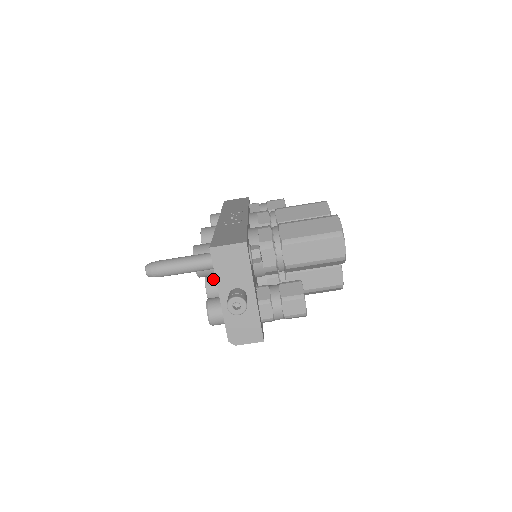
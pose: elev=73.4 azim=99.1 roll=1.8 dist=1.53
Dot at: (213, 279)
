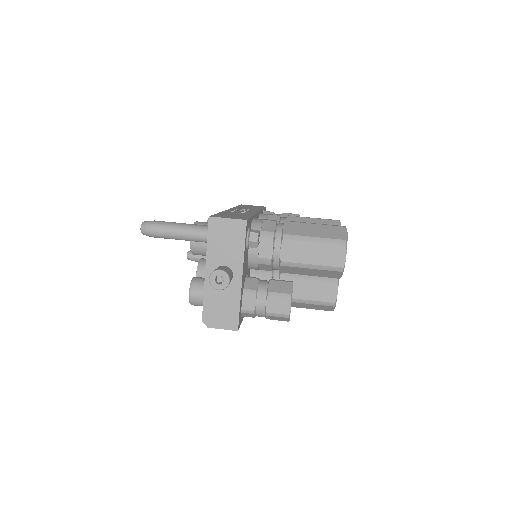
Dot at: occluded
